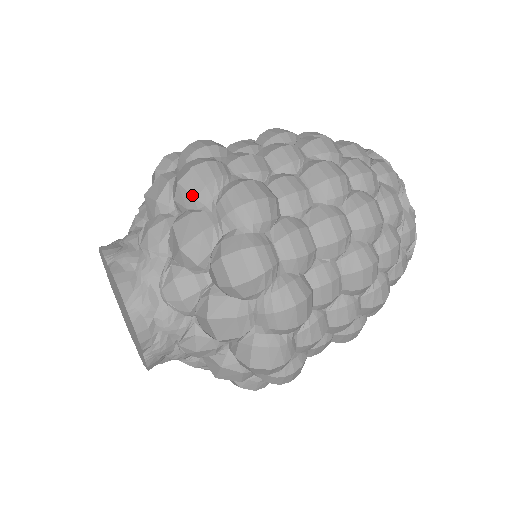
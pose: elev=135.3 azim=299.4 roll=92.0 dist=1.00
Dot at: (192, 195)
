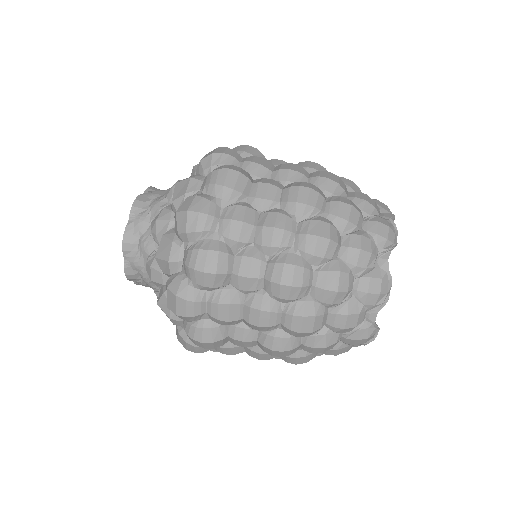
Dot at: (177, 230)
